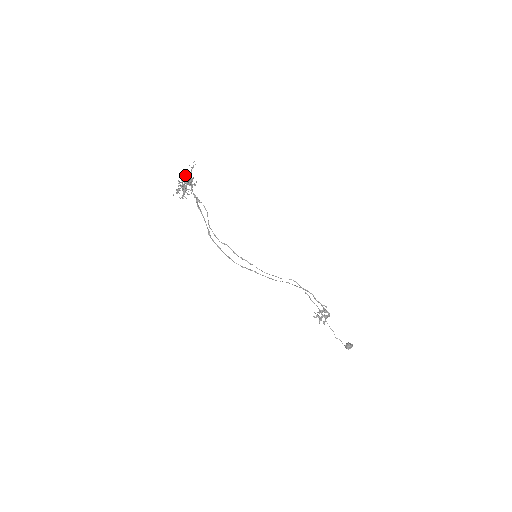
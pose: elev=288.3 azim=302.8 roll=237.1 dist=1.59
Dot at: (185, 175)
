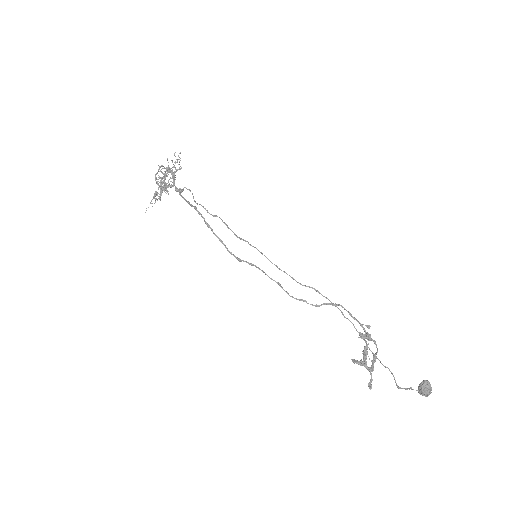
Dot at: occluded
